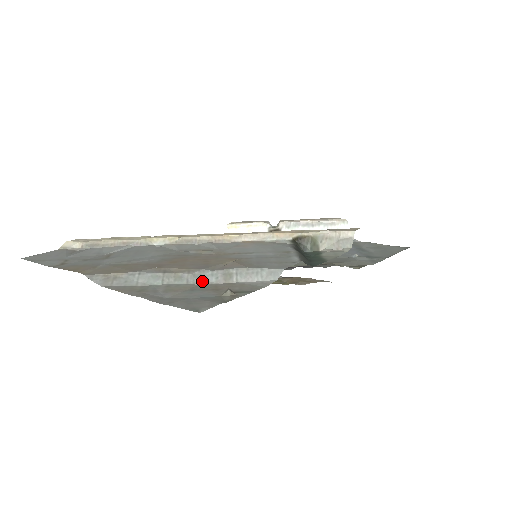
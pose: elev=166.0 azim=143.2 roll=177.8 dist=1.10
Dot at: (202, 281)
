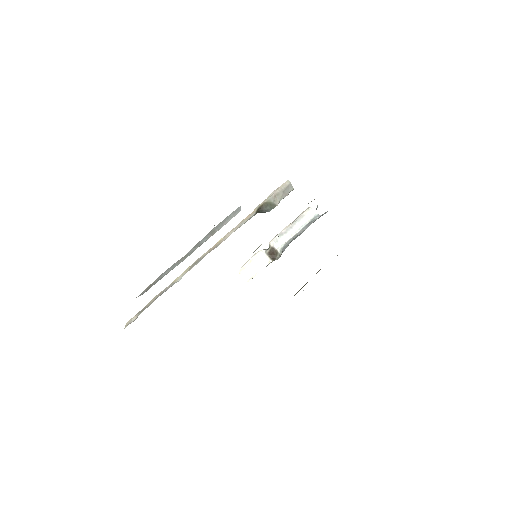
Dot at: (200, 245)
